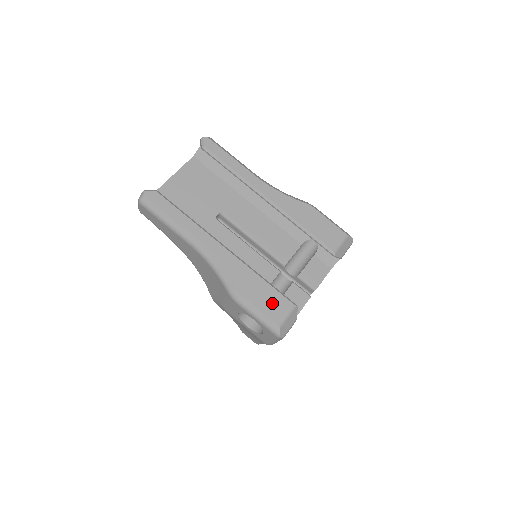
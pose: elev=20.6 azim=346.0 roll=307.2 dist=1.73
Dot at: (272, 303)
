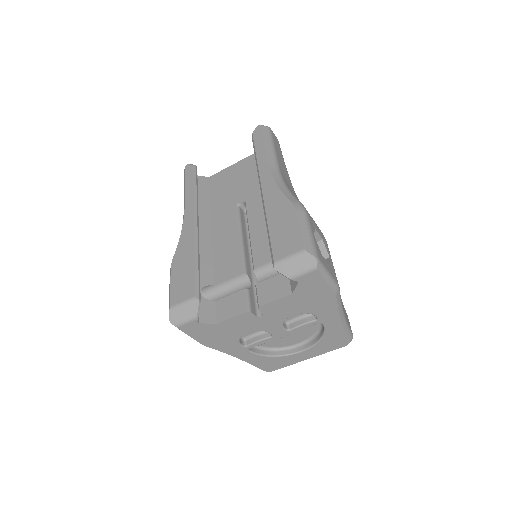
Dot at: (182, 285)
